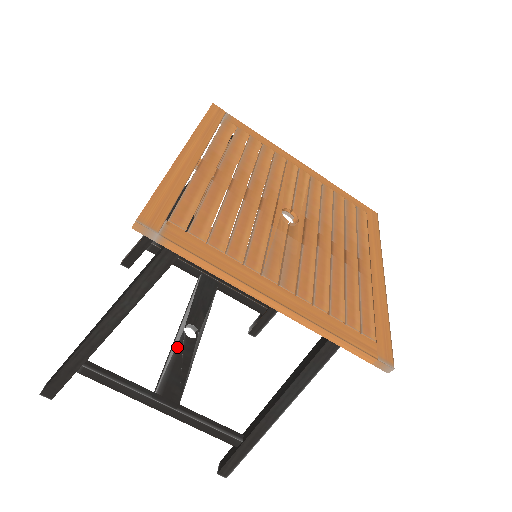
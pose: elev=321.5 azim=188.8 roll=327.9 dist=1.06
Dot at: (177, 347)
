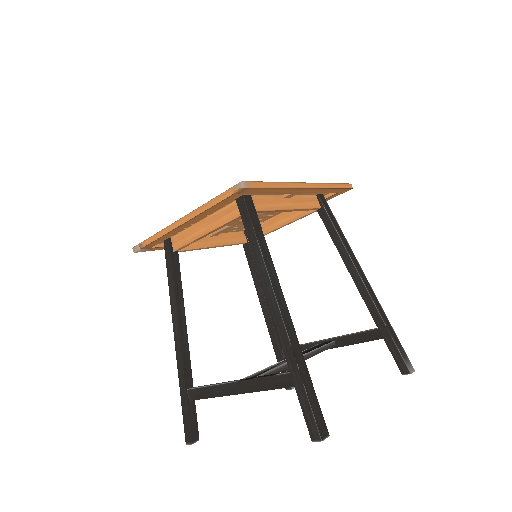
Dot at: occluded
